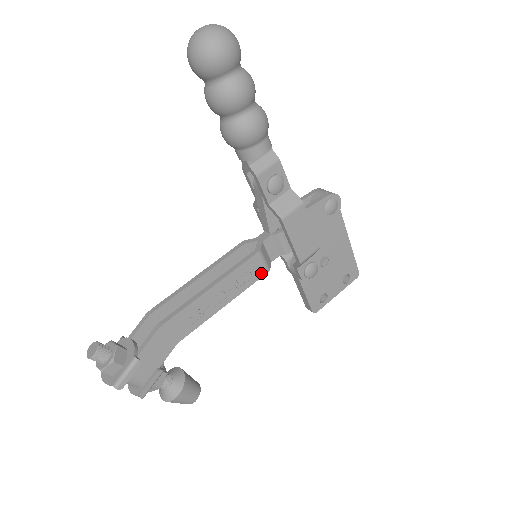
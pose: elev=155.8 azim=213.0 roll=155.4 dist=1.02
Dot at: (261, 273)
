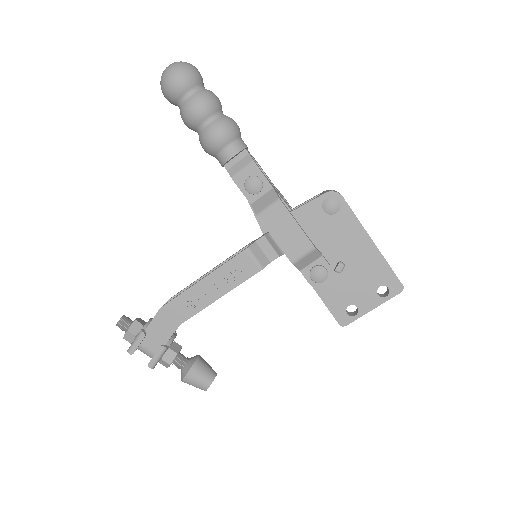
Dot at: (253, 271)
